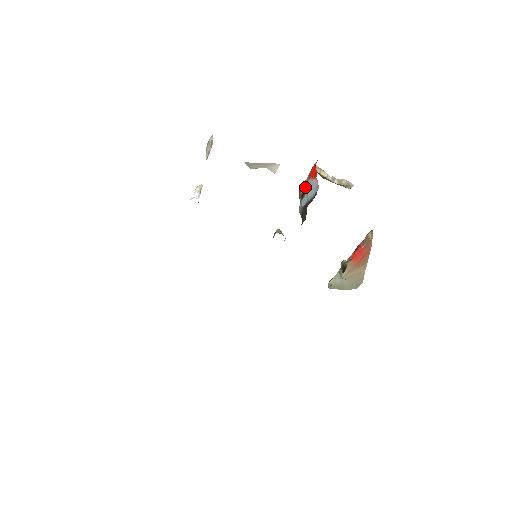
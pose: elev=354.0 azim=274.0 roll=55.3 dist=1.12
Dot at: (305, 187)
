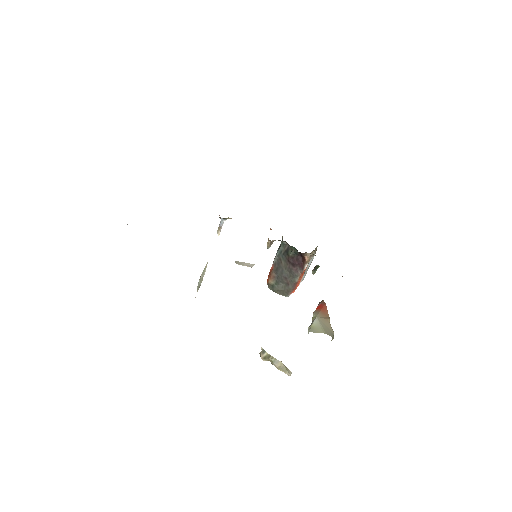
Dot at: occluded
